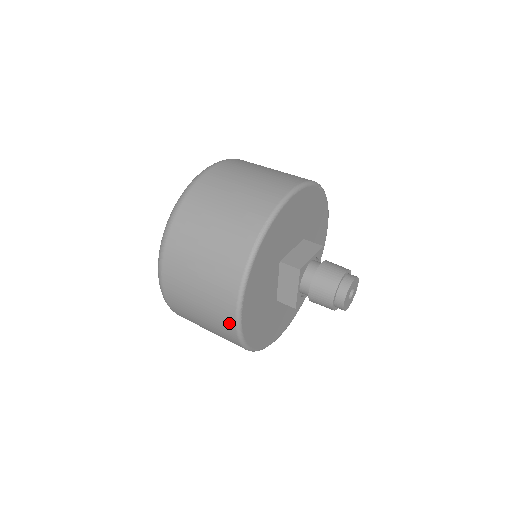
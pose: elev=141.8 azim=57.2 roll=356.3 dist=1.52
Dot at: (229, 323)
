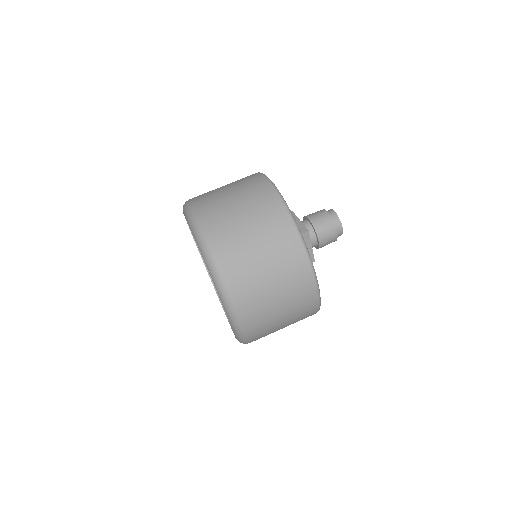
Dot at: (312, 299)
